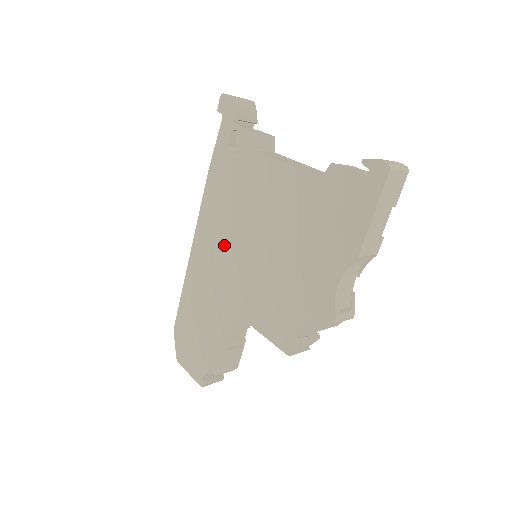
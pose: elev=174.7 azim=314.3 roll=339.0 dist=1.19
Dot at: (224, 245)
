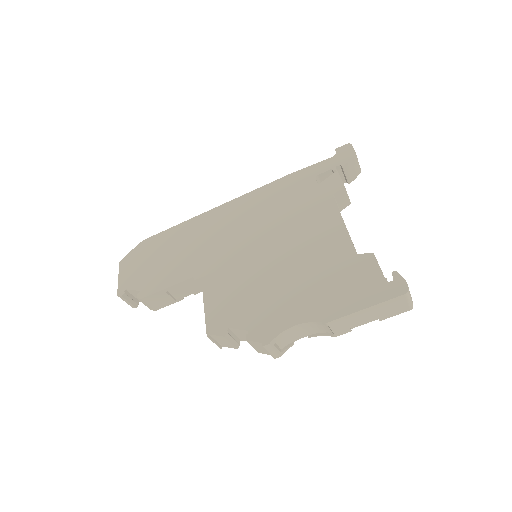
Dot at: (244, 227)
